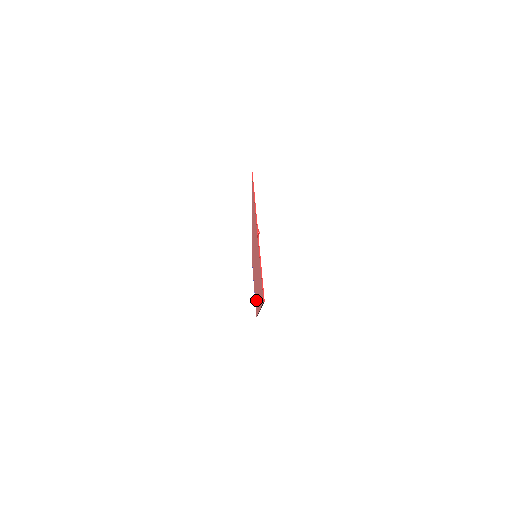
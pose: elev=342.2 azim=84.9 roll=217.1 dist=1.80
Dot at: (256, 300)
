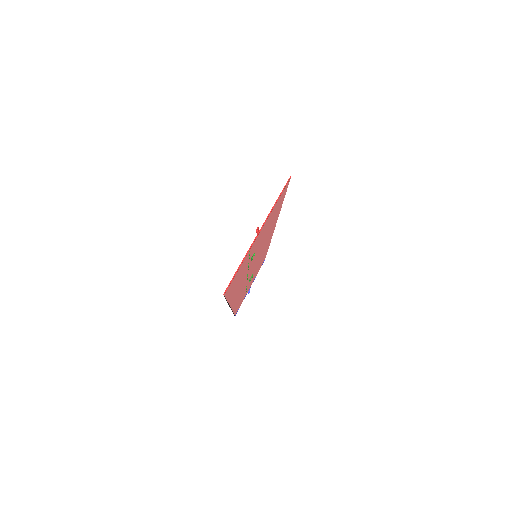
Dot at: (239, 299)
